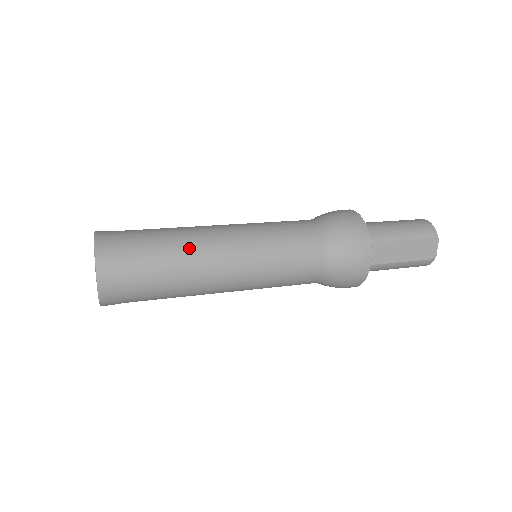
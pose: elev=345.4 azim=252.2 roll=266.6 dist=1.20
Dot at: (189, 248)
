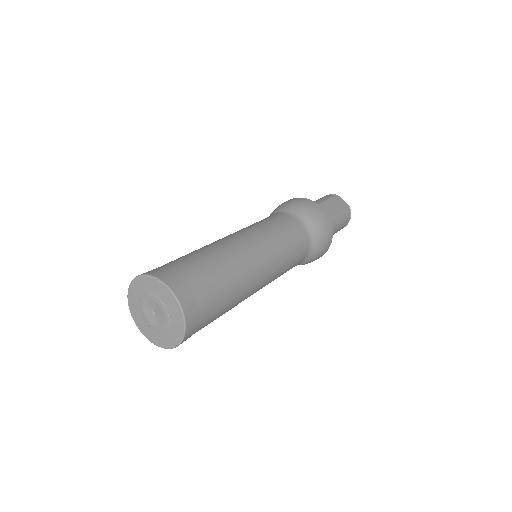
Dot at: (211, 247)
